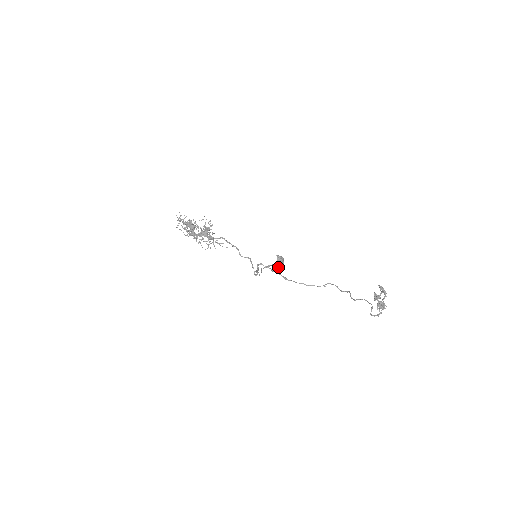
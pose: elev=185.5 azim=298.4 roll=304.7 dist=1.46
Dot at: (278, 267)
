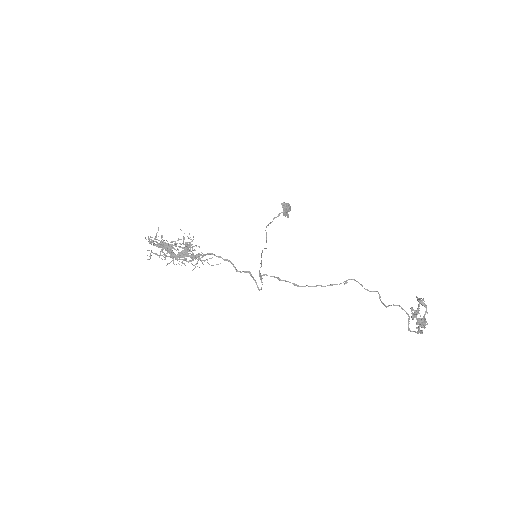
Dot at: (285, 214)
